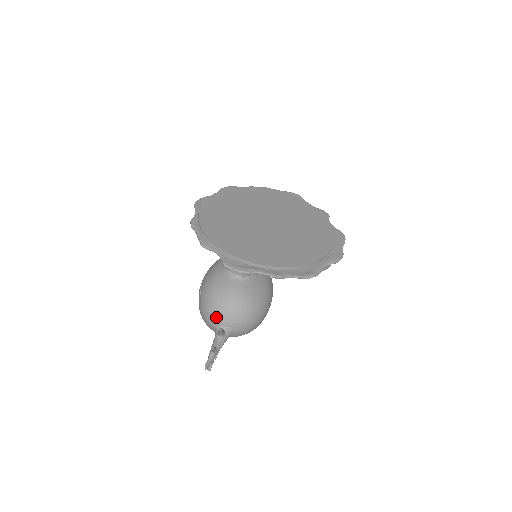
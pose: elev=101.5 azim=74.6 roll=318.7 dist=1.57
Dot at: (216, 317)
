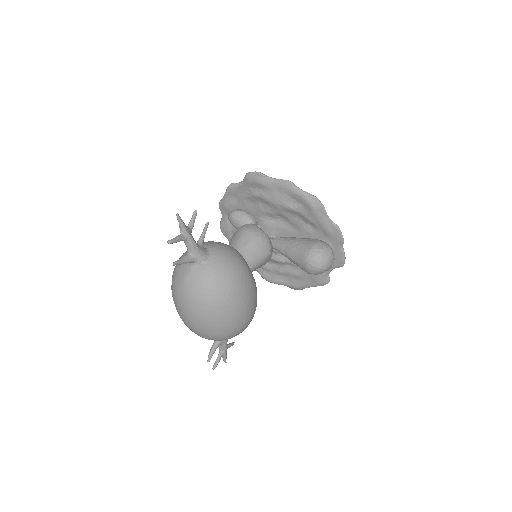
Dot at: occluded
